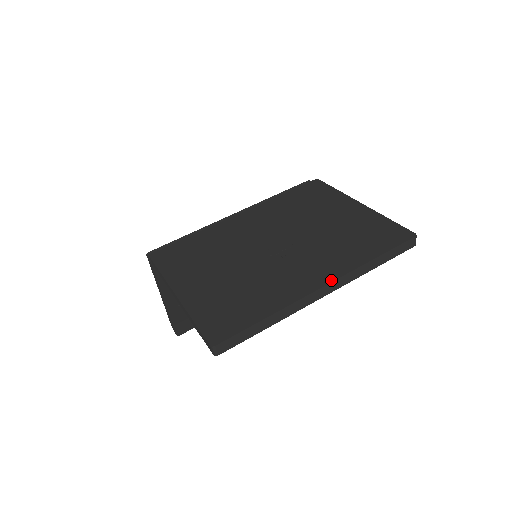
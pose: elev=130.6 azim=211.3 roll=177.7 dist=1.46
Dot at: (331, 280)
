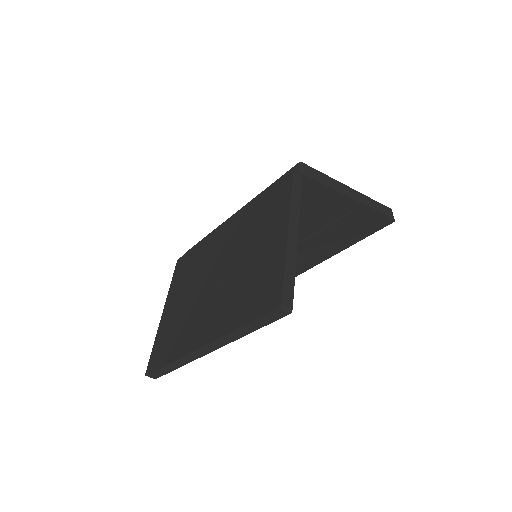
Dot at: (207, 342)
